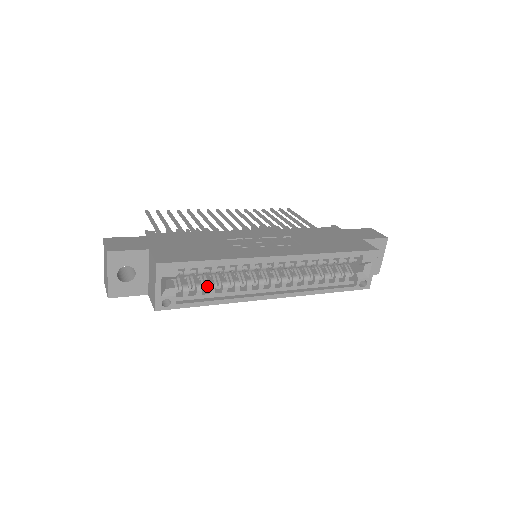
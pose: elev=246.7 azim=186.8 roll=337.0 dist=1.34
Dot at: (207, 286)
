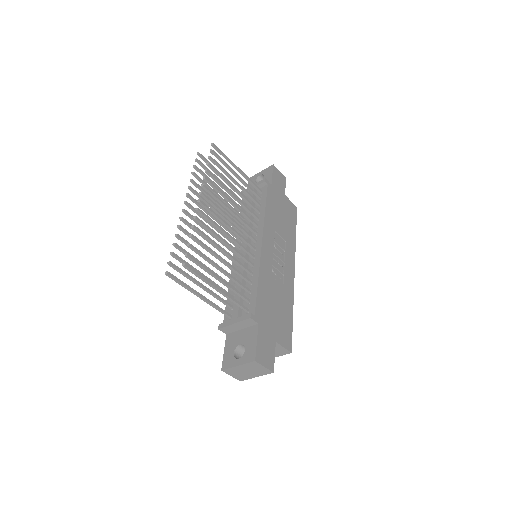
Dot at: occluded
